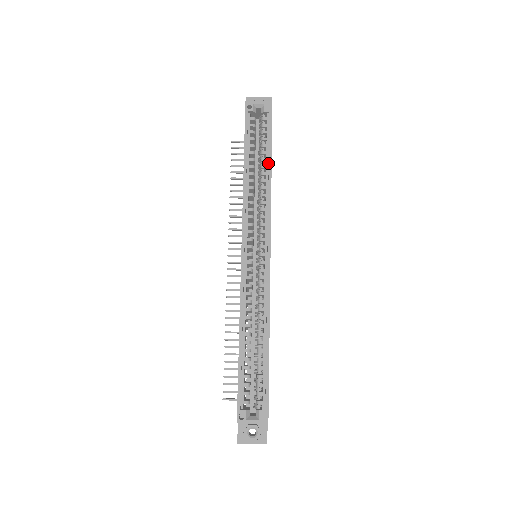
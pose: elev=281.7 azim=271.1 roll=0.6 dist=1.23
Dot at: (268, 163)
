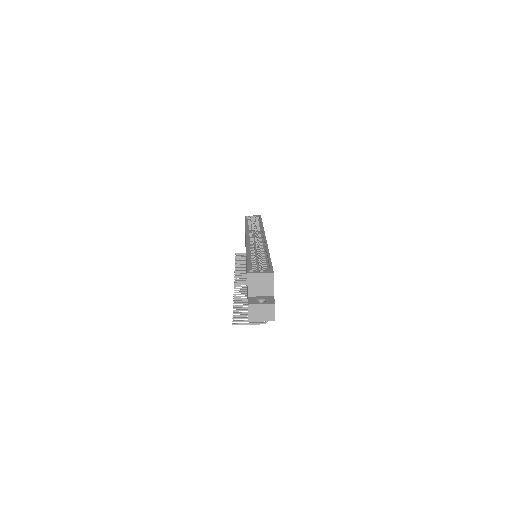
Dot at: (260, 225)
